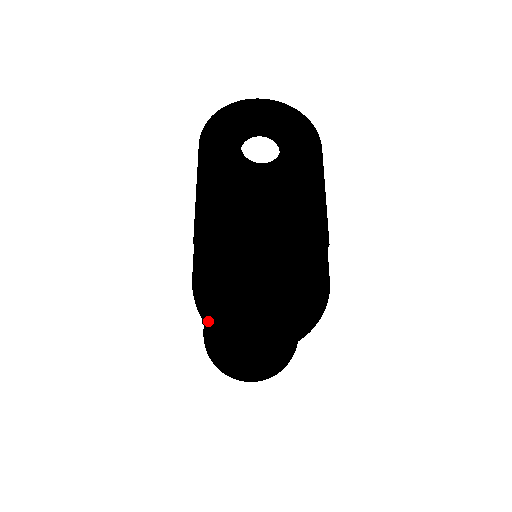
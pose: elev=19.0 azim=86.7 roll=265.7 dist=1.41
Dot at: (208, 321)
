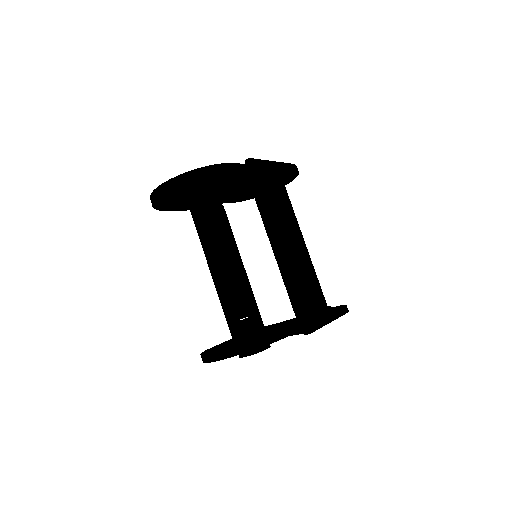
Dot at: occluded
